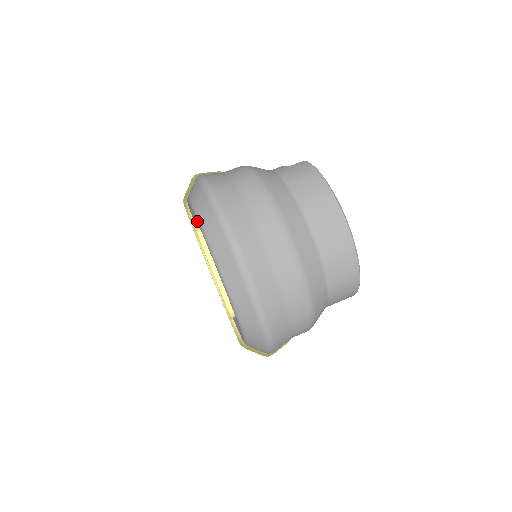
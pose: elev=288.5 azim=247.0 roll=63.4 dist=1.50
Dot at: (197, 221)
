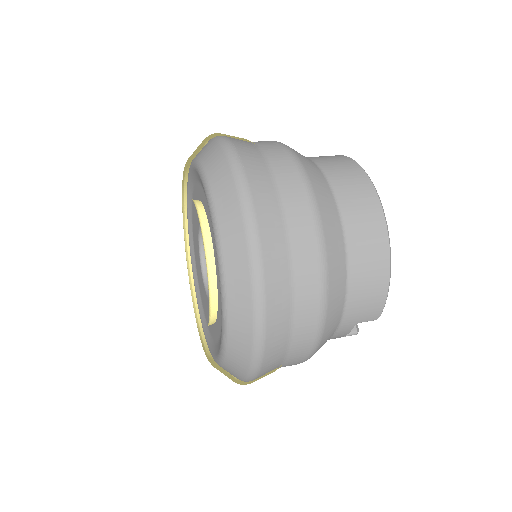
Dot at: (194, 163)
